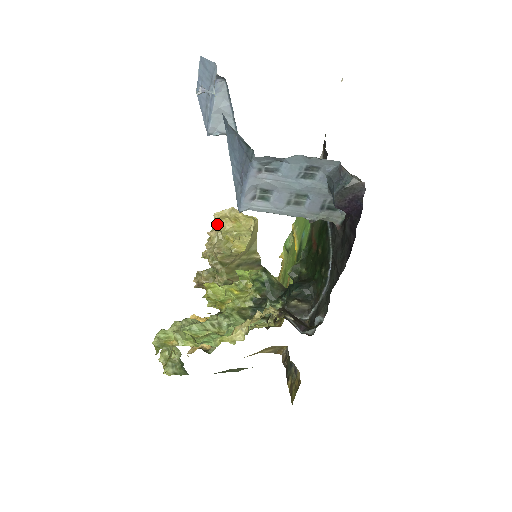
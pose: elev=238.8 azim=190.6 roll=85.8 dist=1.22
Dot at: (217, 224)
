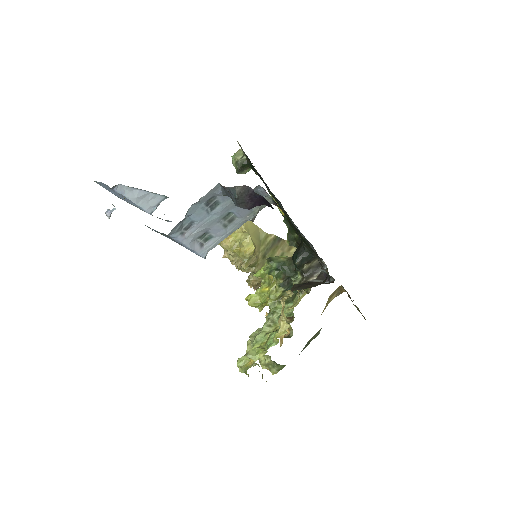
Dot at: occluded
